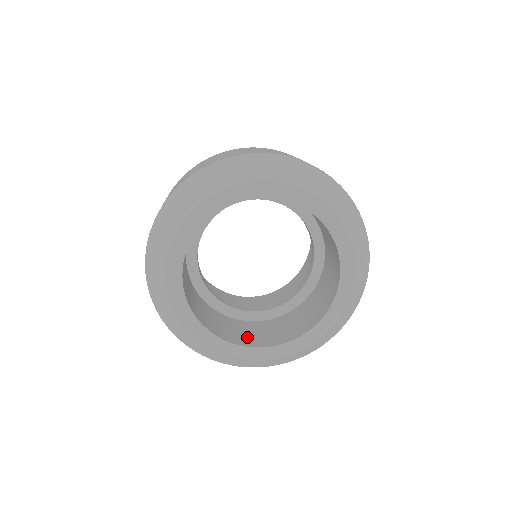
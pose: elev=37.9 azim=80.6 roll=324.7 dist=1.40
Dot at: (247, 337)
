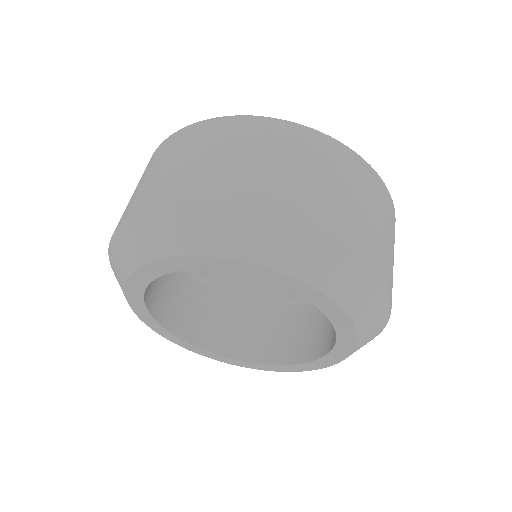
Dot at: (261, 343)
